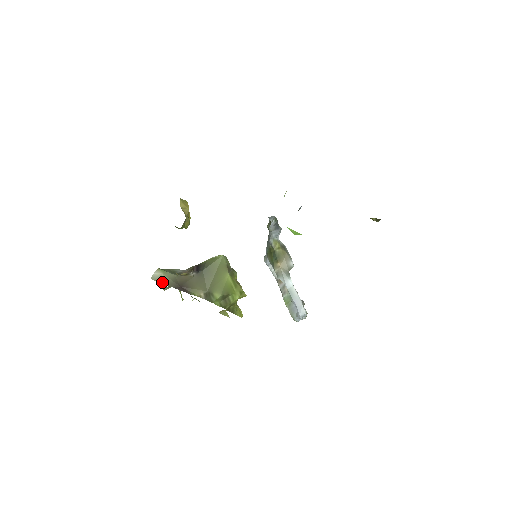
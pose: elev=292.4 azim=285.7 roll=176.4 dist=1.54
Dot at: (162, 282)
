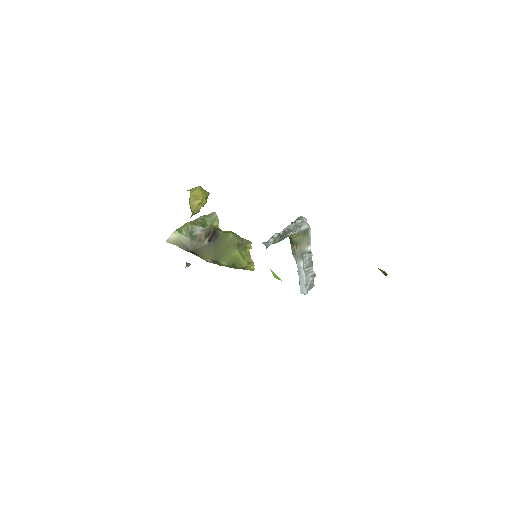
Dot at: (176, 244)
